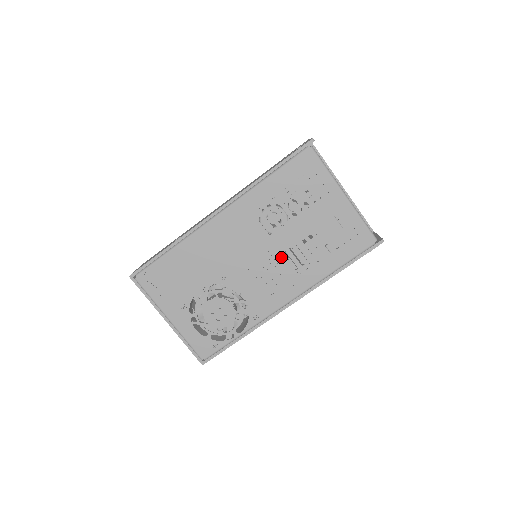
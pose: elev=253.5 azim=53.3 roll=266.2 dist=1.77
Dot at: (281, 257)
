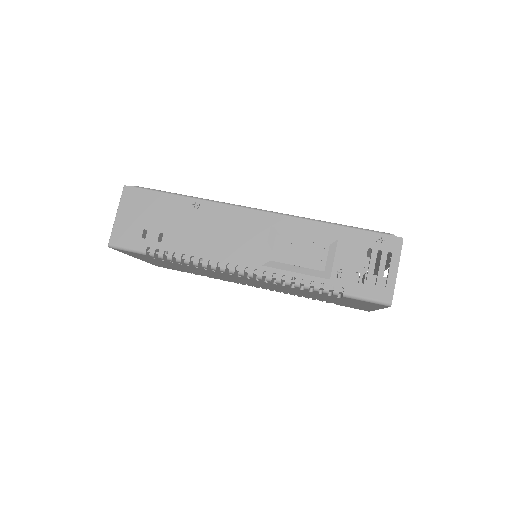
Dot at: occluded
